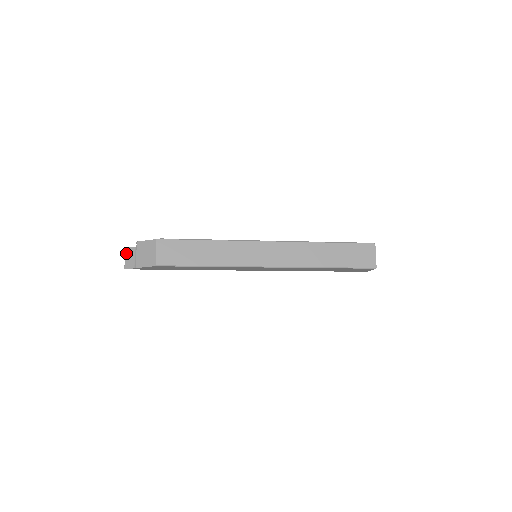
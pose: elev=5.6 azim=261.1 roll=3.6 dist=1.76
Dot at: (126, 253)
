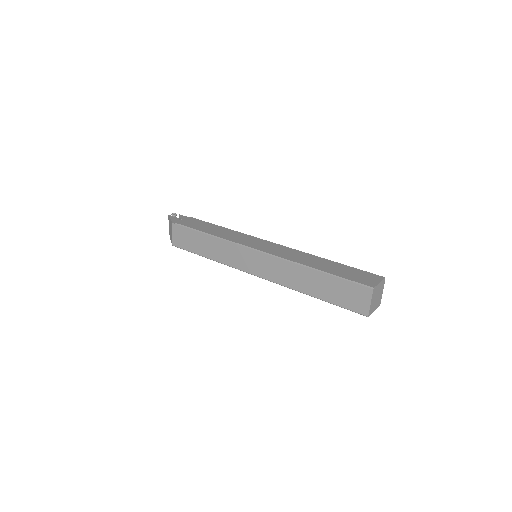
Dot at: occluded
